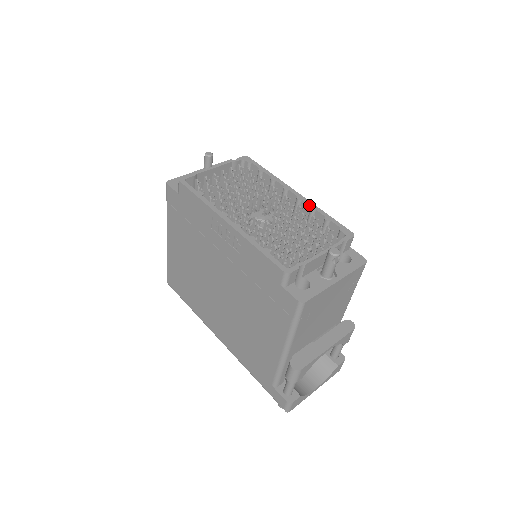
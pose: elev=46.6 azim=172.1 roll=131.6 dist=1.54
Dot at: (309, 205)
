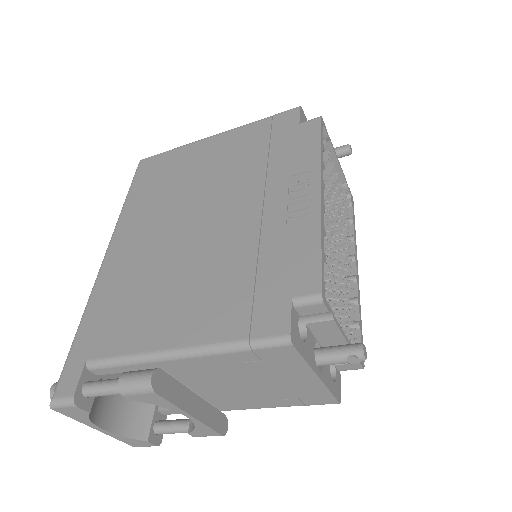
Dot at: (358, 294)
